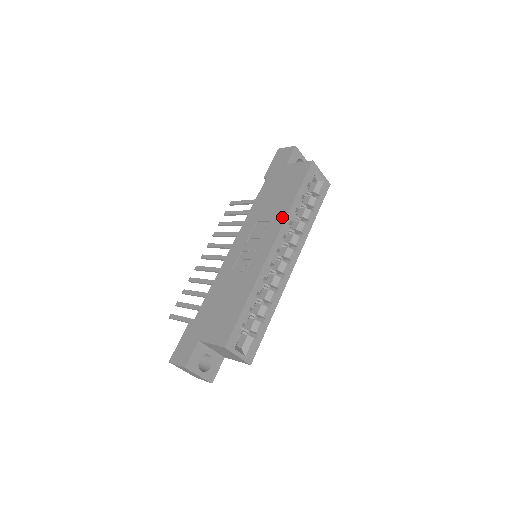
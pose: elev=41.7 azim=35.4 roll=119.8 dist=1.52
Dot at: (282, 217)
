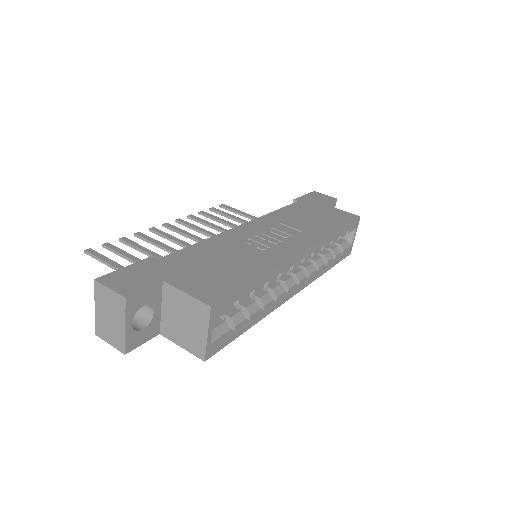
Dot at: (320, 235)
